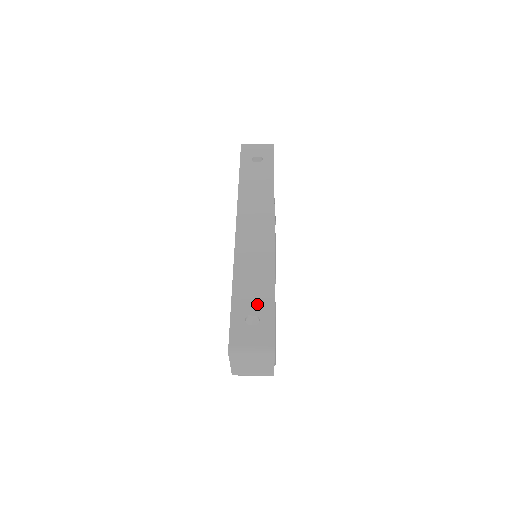
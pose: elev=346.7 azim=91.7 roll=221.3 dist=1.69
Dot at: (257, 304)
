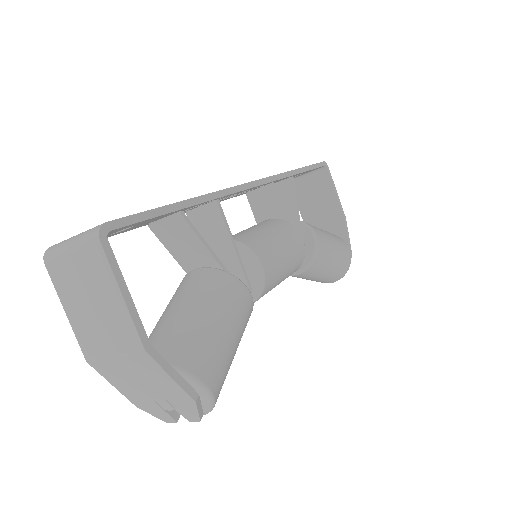
Dot at: occluded
